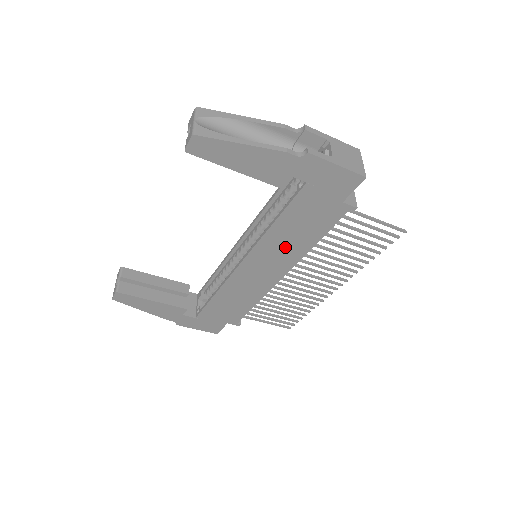
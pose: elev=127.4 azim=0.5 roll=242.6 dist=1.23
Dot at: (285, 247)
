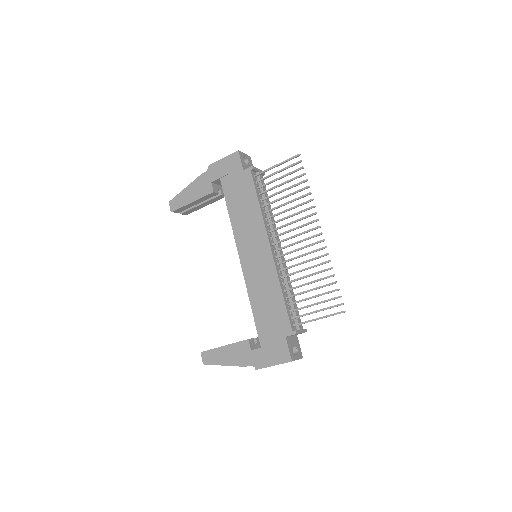
Dot at: (248, 224)
